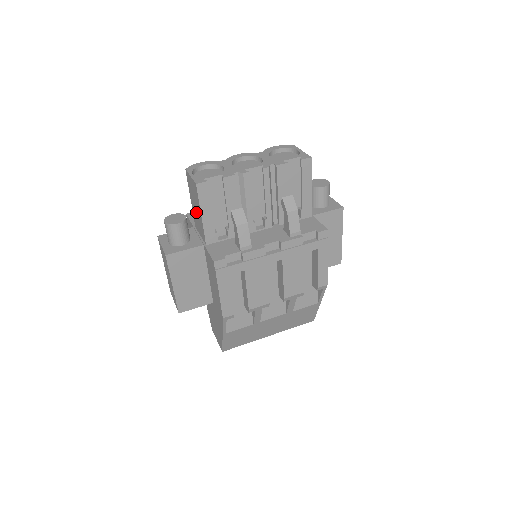
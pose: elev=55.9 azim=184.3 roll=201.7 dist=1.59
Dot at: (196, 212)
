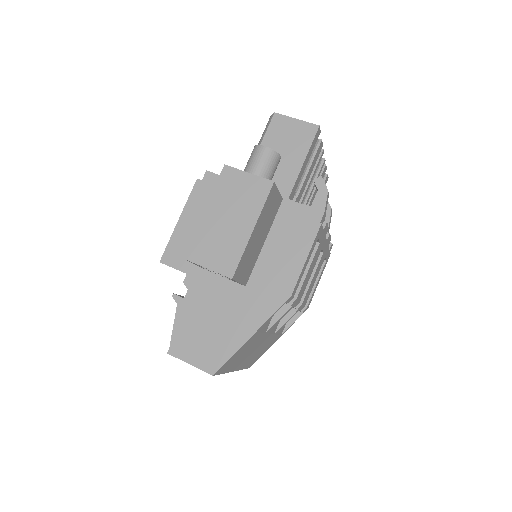
Dot at: occluded
